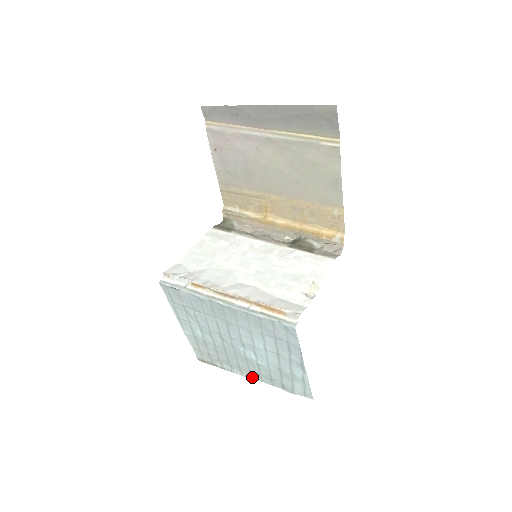
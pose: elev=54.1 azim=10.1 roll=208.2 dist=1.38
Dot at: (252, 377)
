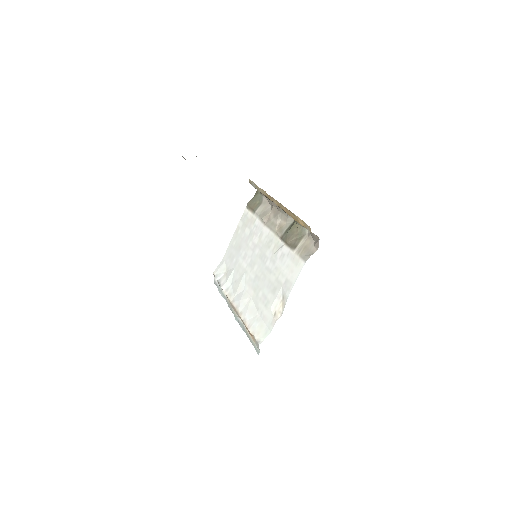
Dot at: occluded
